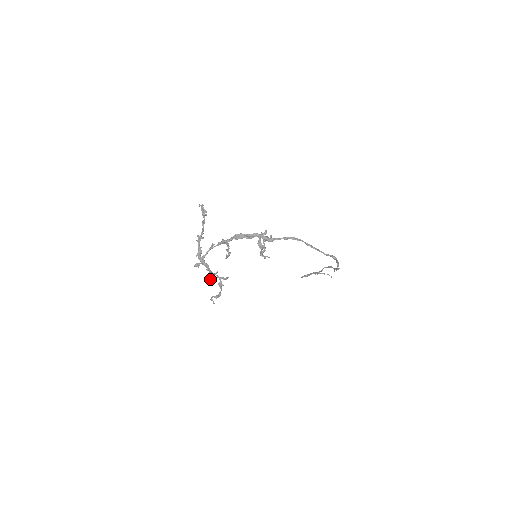
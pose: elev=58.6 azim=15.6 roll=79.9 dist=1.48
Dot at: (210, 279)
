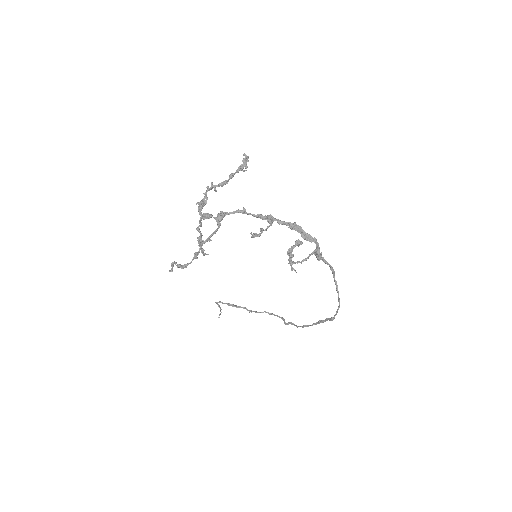
Dot at: (200, 242)
